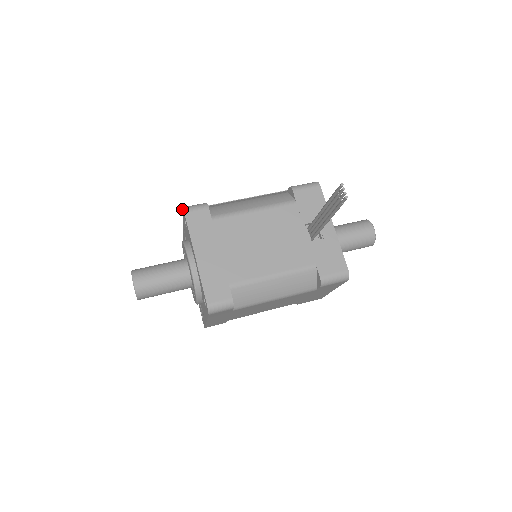
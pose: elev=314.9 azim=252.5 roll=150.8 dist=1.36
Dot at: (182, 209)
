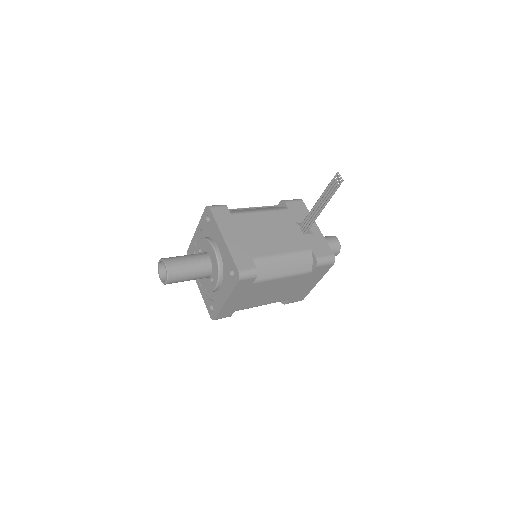
Dot at: (204, 209)
